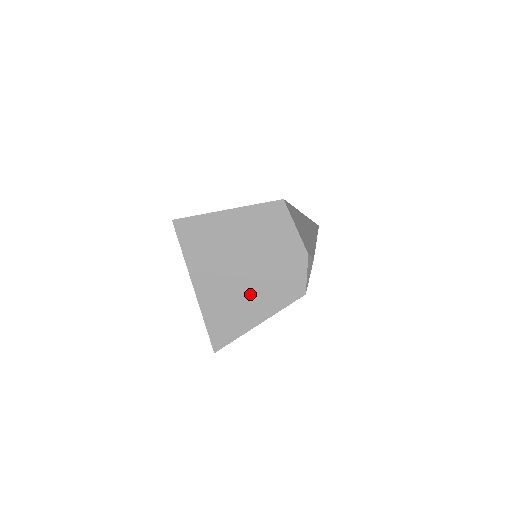
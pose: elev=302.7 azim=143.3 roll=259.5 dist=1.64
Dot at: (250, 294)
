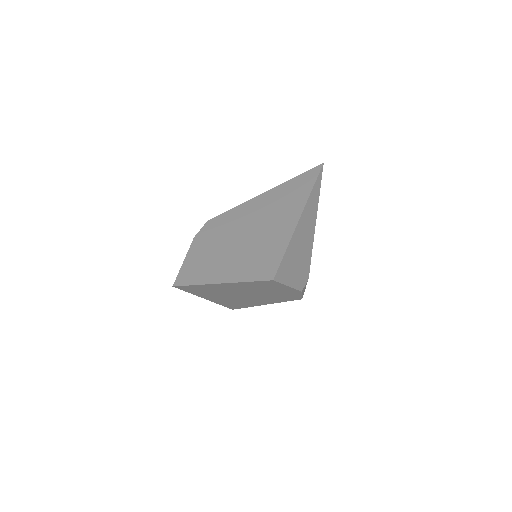
Dot at: (254, 300)
